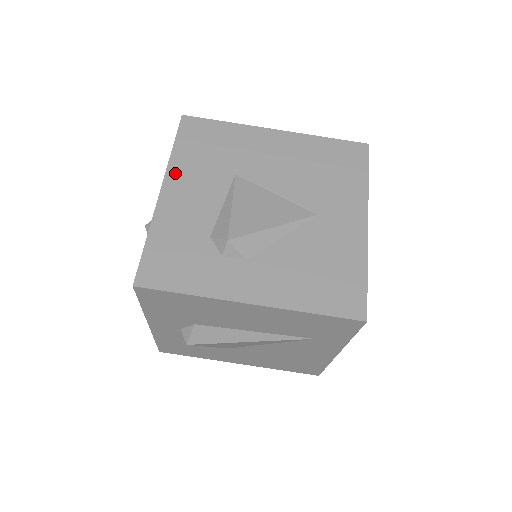
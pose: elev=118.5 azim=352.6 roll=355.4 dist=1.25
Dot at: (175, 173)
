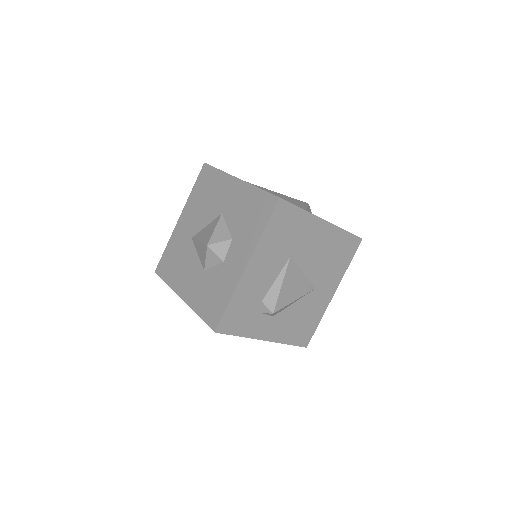
Dot at: (259, 253)
